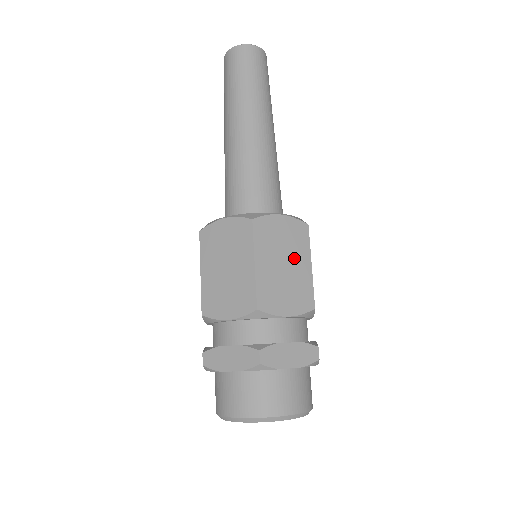
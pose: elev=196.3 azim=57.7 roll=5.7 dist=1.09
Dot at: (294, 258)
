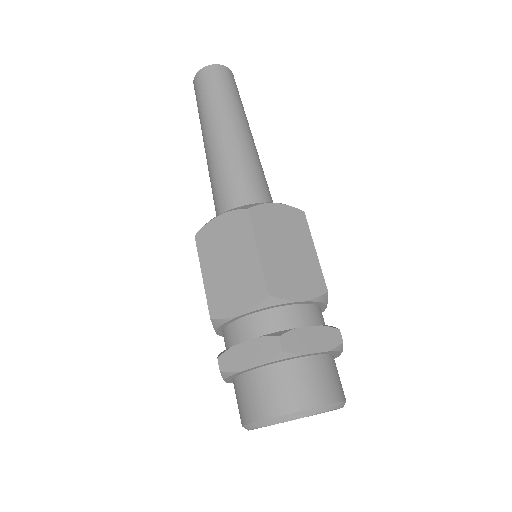
Dot at: (296, 243)
